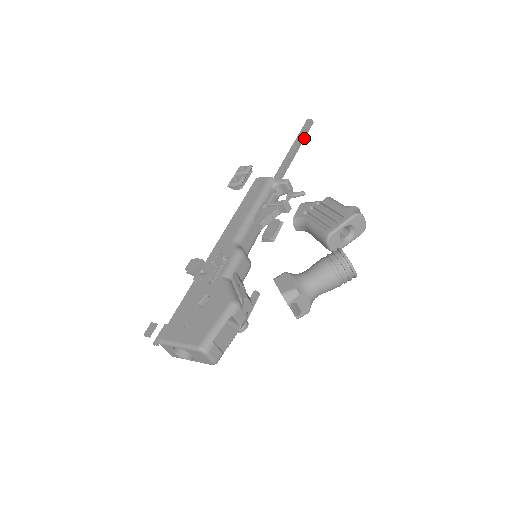
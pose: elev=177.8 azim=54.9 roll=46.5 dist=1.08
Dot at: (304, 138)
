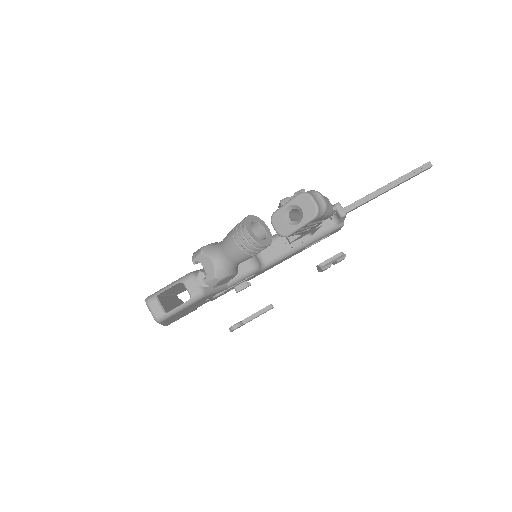
Dot at: (408, 178)
